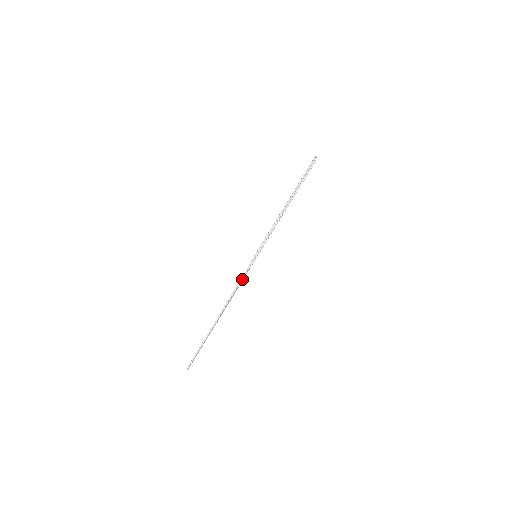
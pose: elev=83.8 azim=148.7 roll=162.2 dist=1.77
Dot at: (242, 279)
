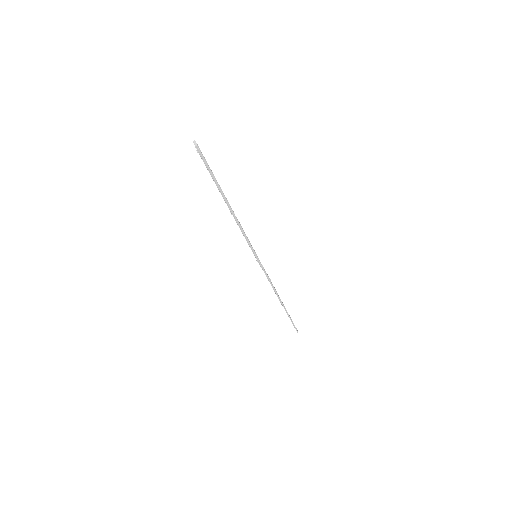
Dot at: (267, 275)
